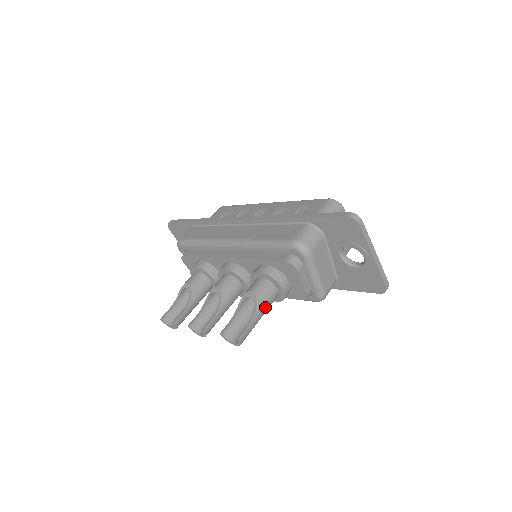
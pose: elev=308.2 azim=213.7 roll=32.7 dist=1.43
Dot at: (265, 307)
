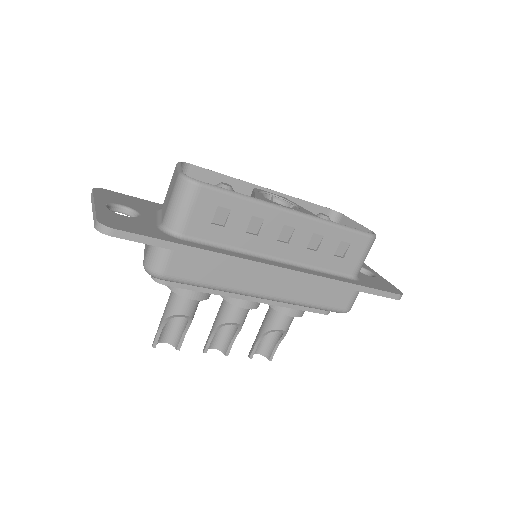
Dot at: occluded
